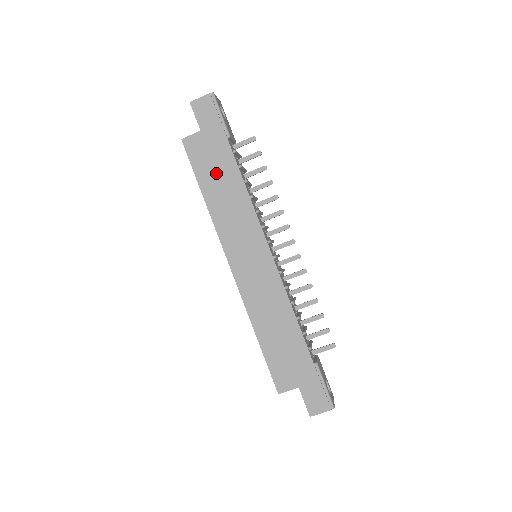
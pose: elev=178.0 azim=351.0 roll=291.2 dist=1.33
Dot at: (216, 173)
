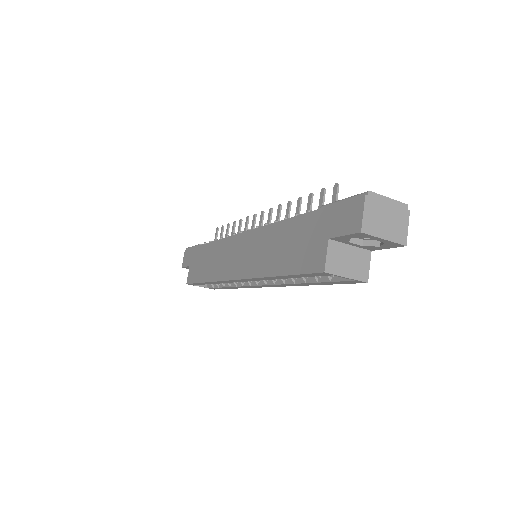
Dot at: (203, 264)
